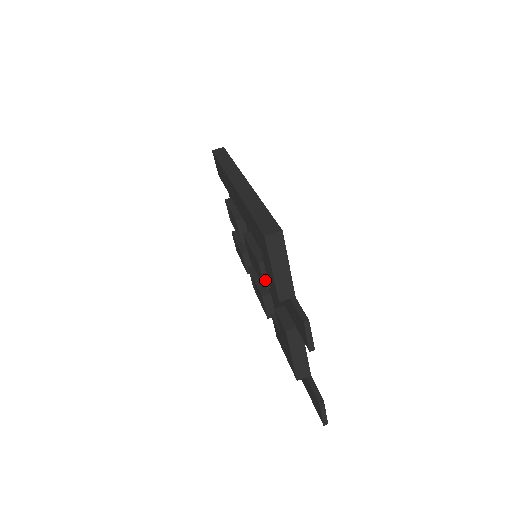
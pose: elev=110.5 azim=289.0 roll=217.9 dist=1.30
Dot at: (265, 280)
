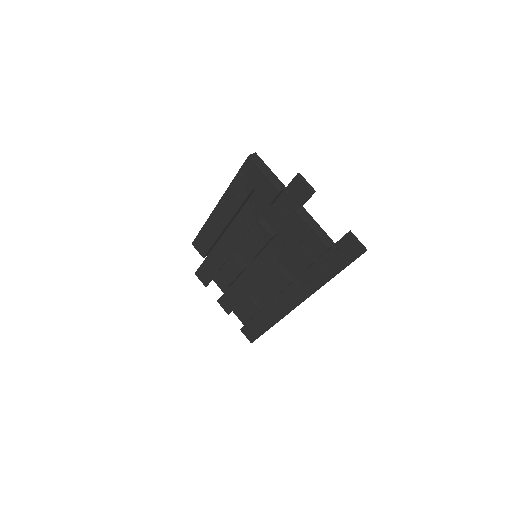
Dot at: (268, 230)
